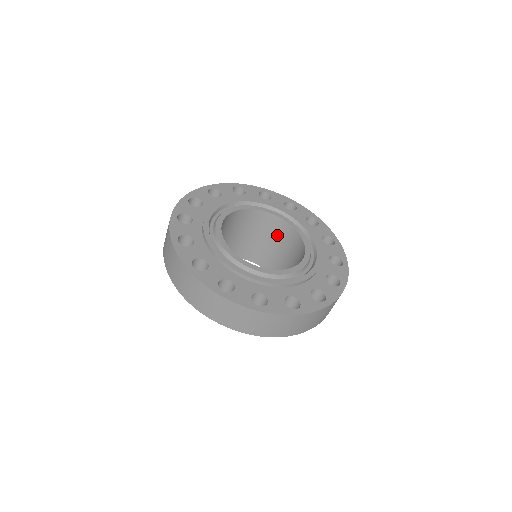
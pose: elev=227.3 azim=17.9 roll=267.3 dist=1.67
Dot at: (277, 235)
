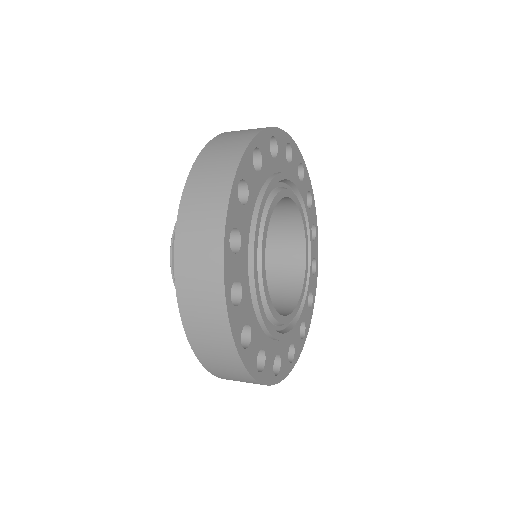
Dot at: occluded
